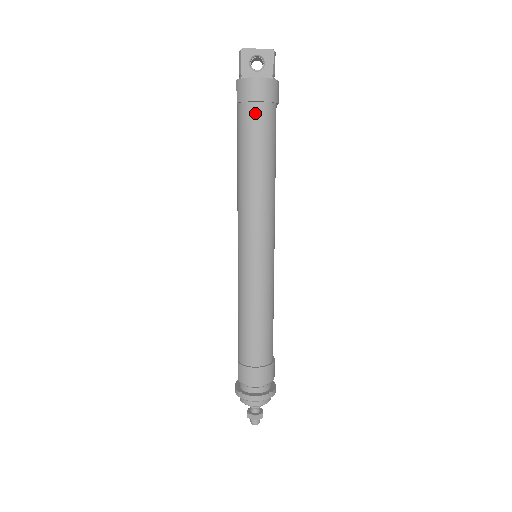
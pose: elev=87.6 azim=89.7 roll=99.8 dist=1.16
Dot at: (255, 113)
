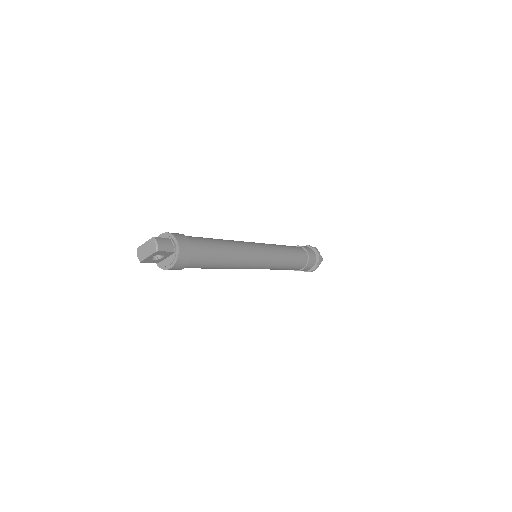
Dot at: (189, 267)
